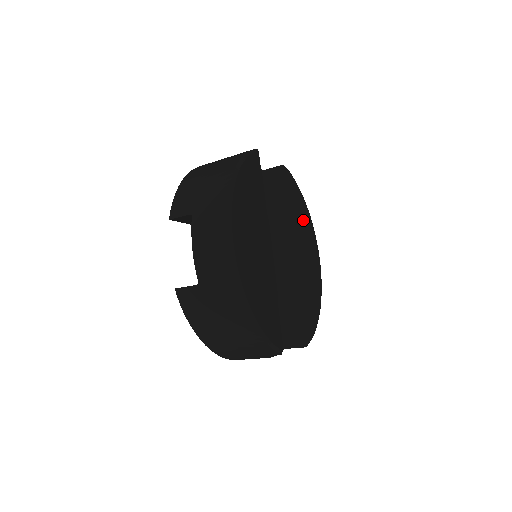
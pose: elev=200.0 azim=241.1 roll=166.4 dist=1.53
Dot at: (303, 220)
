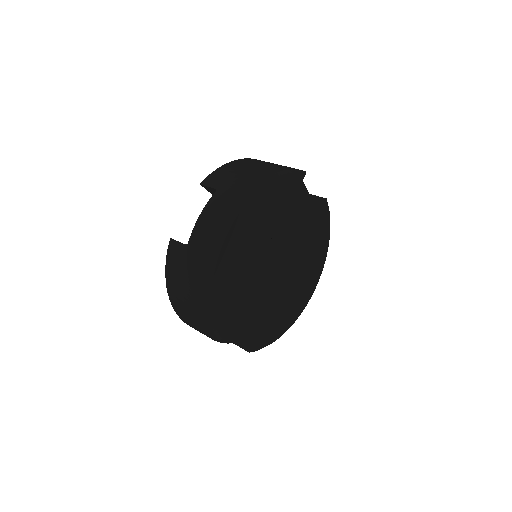
Dot at: (316, 253)
